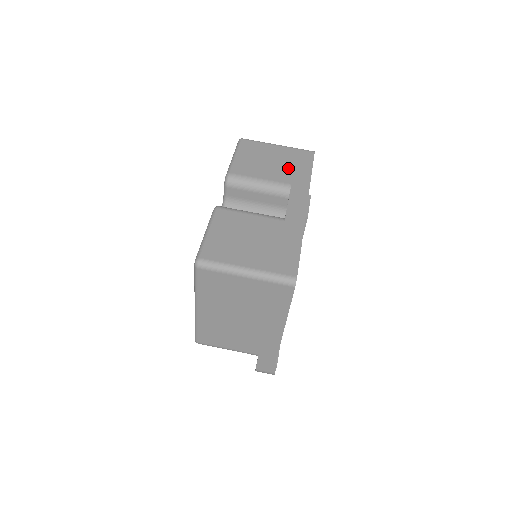
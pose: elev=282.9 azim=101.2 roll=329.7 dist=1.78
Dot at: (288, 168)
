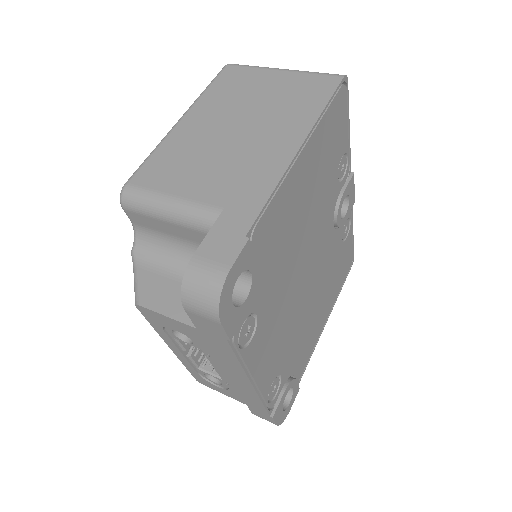
Dot at: occluded
